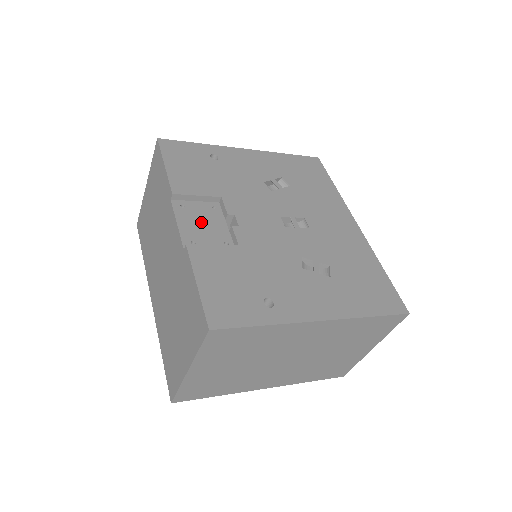
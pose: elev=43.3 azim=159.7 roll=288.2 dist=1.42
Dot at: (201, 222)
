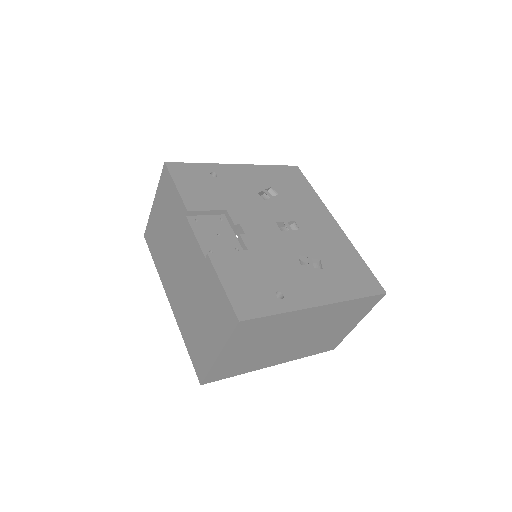
Dot at: (214, 233)
